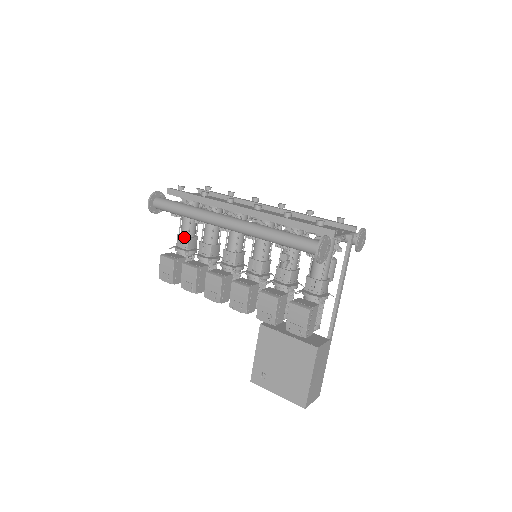
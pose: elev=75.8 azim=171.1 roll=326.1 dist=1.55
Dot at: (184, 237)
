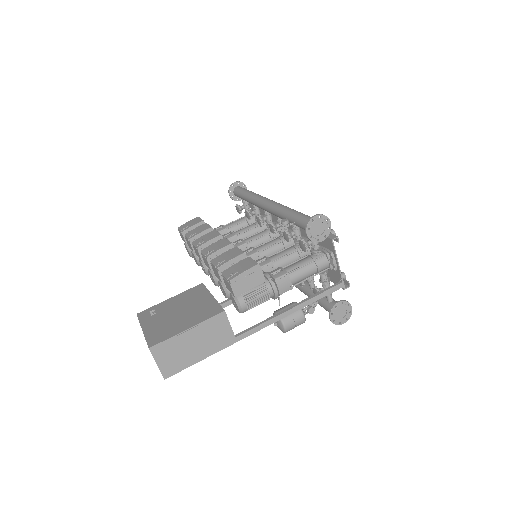
Dot at: (224, 226)
